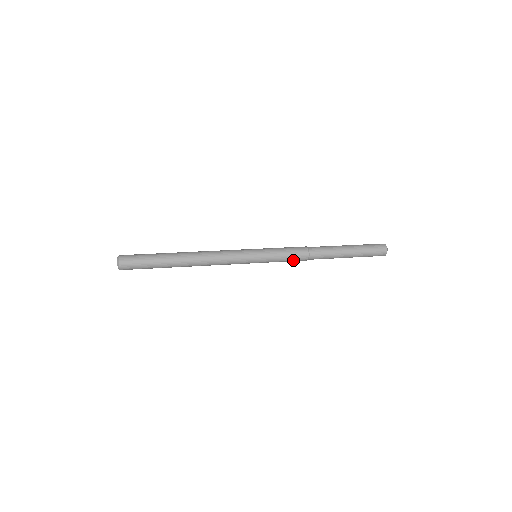
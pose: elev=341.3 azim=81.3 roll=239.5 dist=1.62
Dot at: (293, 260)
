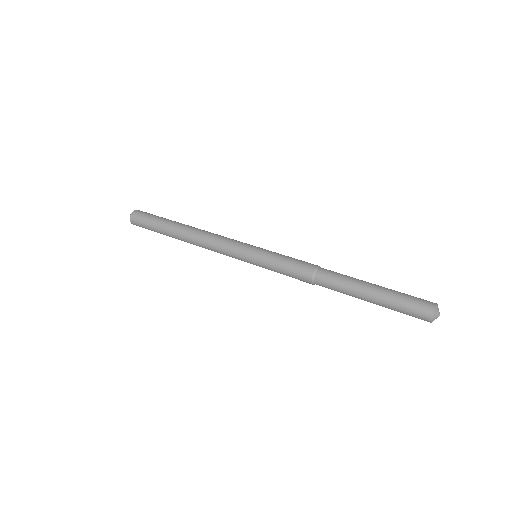
Dot at: occluded
